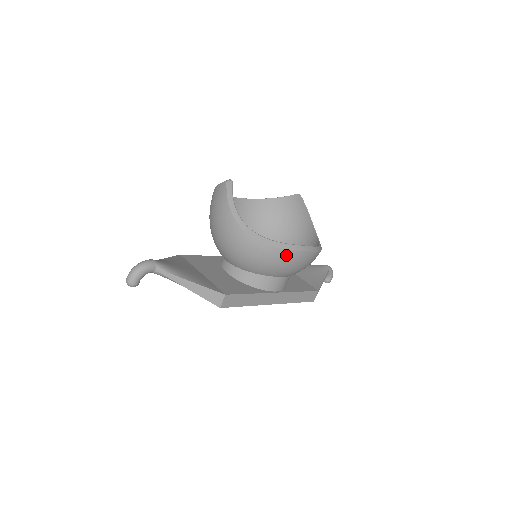
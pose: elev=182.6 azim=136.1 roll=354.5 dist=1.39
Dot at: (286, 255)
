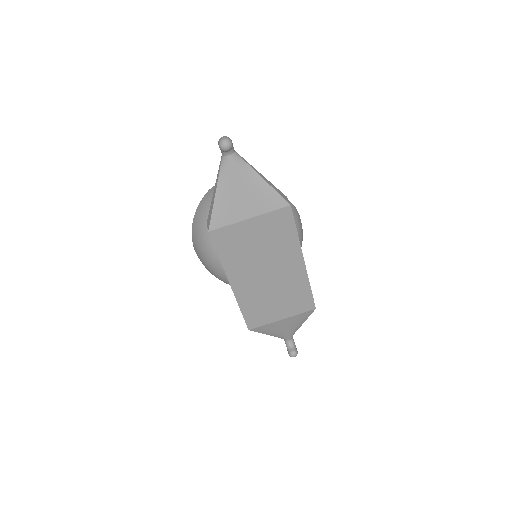
Dot at: (294, 209)
